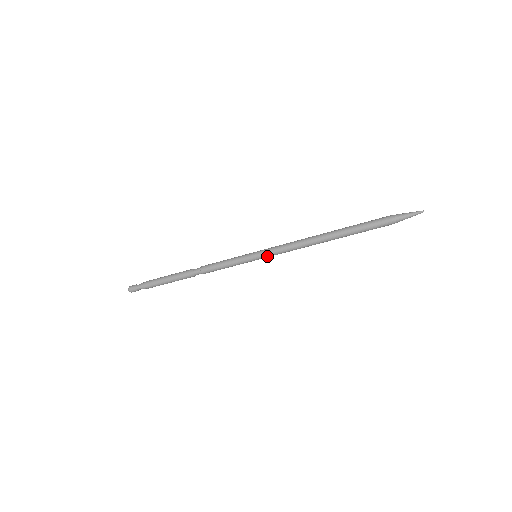
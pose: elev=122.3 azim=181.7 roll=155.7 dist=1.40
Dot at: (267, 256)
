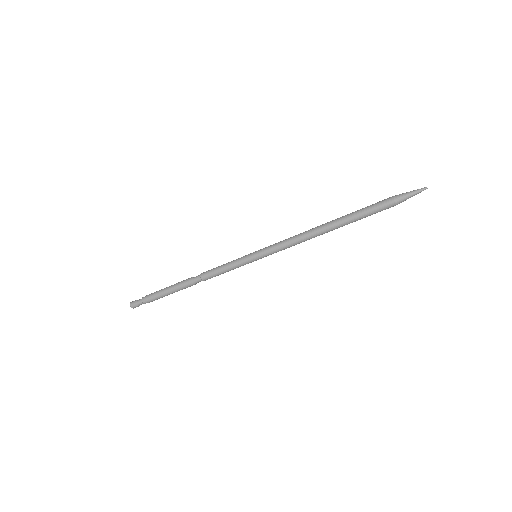
Dot at: (266, 253)
